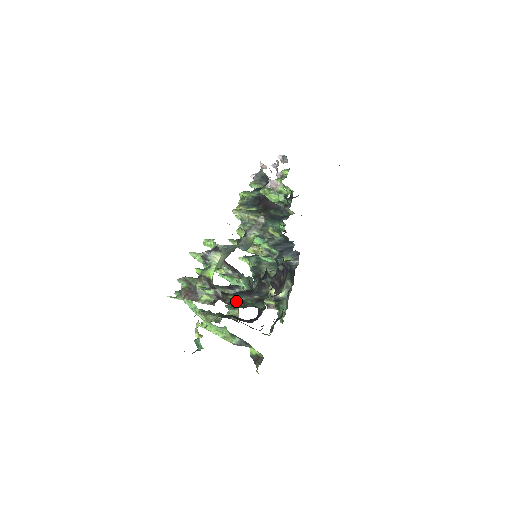
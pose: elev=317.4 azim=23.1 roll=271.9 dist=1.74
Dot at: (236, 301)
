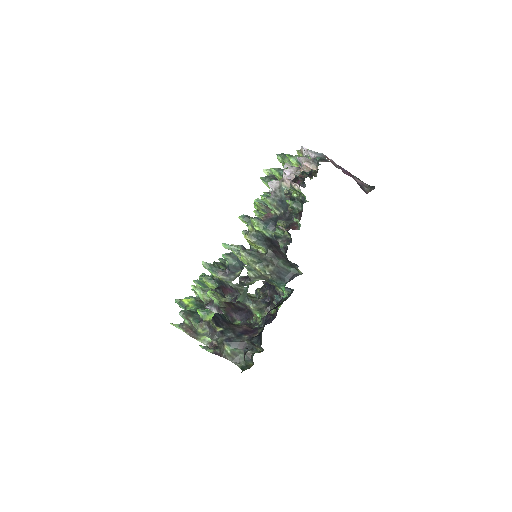
Dot at: (231, 354)
